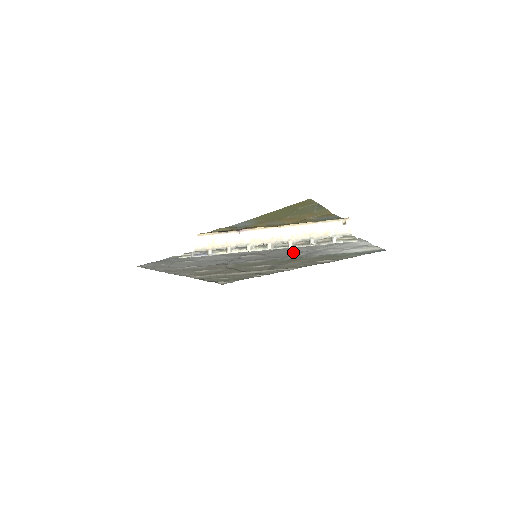
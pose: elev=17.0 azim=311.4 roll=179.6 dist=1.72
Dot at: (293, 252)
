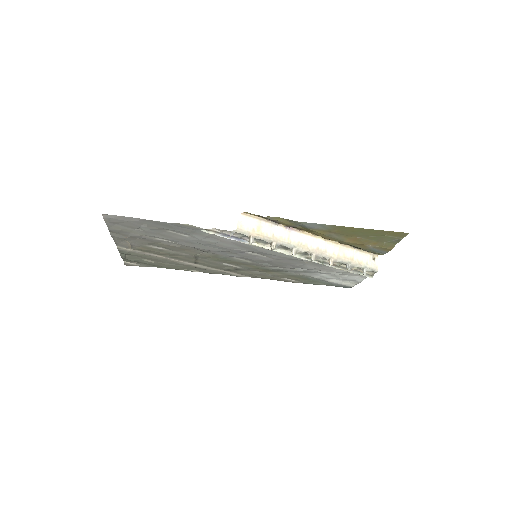
Dot at: (299, 266)
